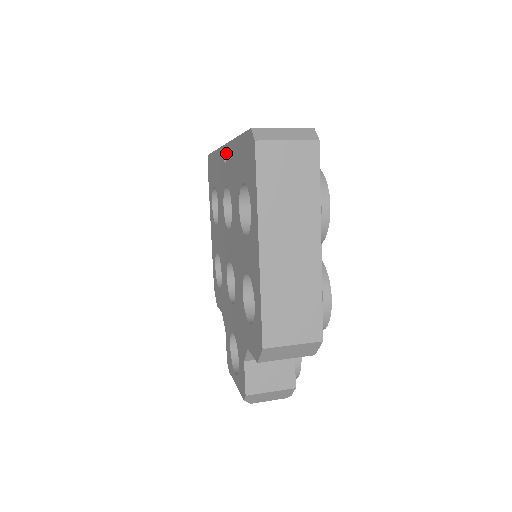
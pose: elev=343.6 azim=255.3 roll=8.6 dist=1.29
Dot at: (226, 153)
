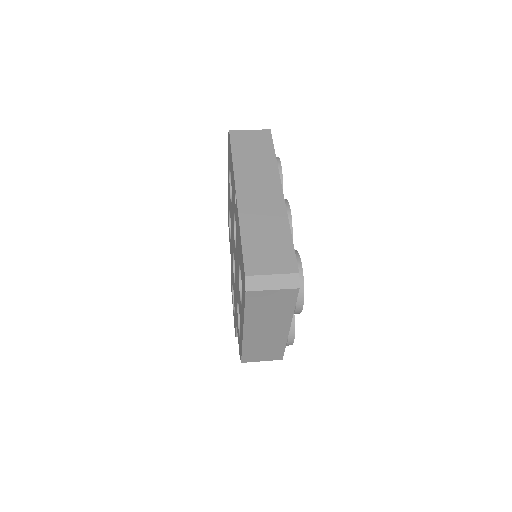
Dot at: (236, 204)
